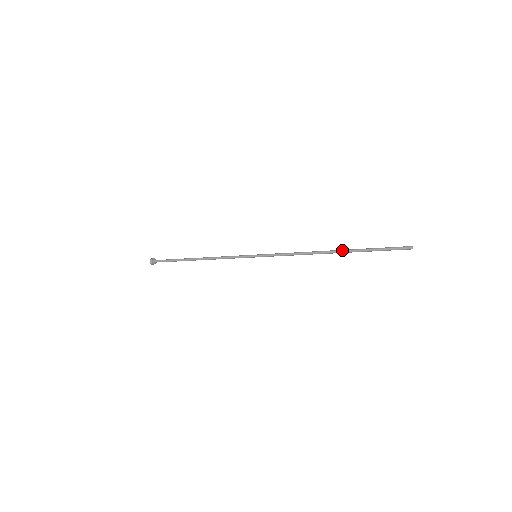
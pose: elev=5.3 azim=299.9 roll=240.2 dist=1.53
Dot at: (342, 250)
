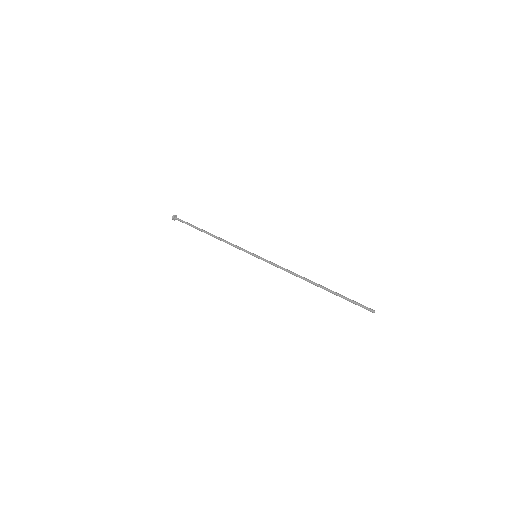
Dot at: (322, 286)
